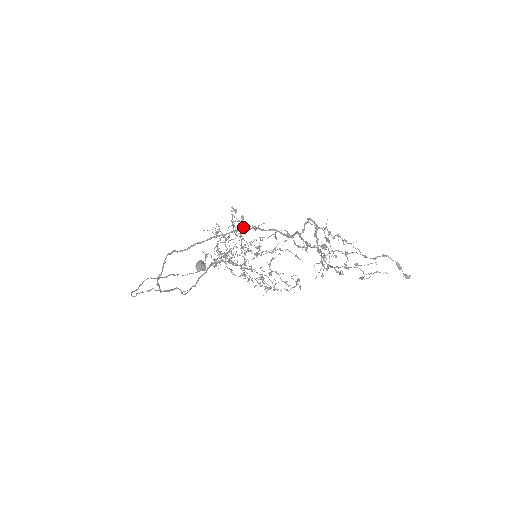
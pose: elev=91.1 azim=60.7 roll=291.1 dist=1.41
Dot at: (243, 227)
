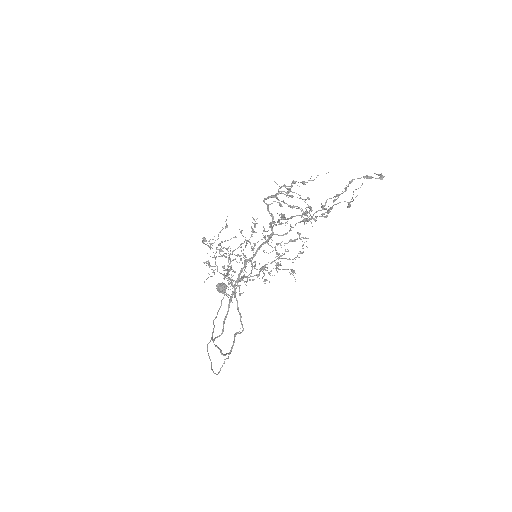
Dot at: (218, 236)
